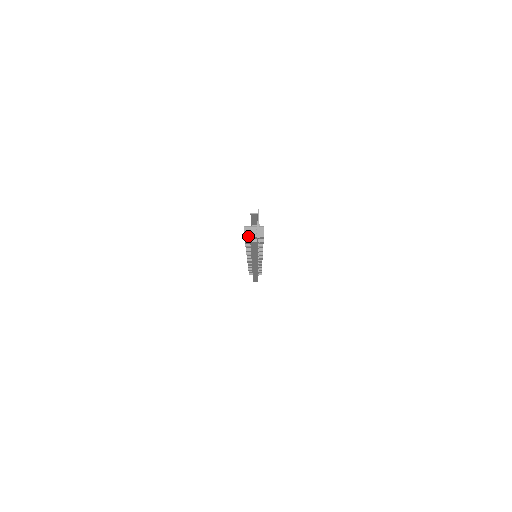
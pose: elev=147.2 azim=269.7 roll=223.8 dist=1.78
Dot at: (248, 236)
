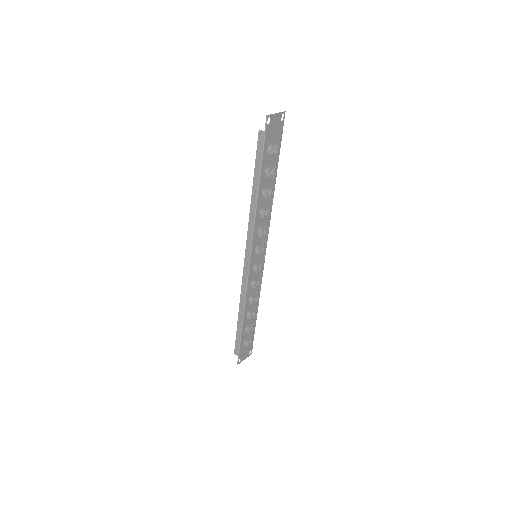
Dot at: occluded
